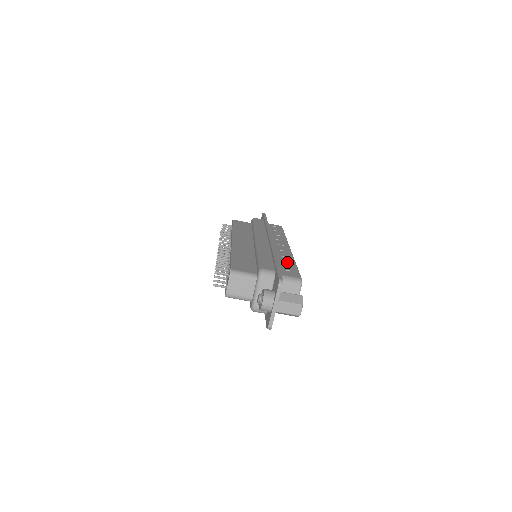
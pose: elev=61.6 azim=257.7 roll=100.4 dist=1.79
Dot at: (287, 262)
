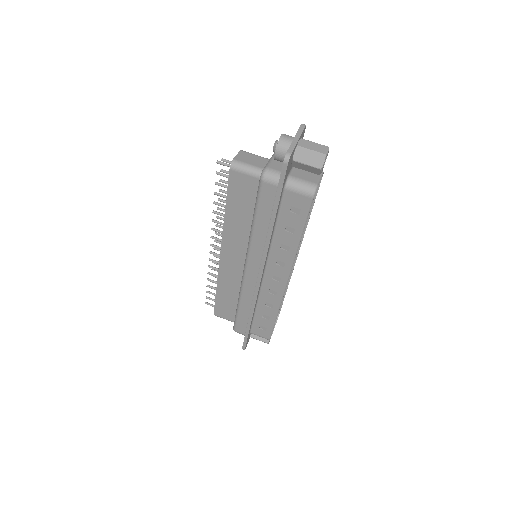
Dot at: occluded
